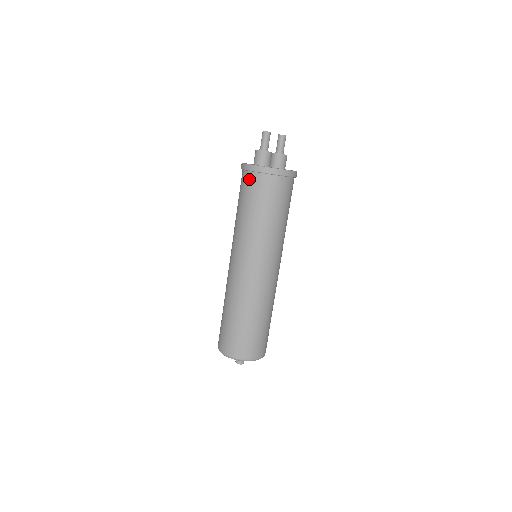
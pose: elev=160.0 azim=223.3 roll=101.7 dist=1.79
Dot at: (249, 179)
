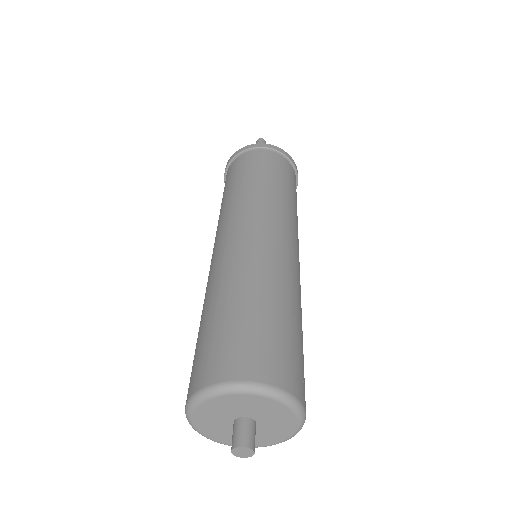
Dot at: (257, 154)
